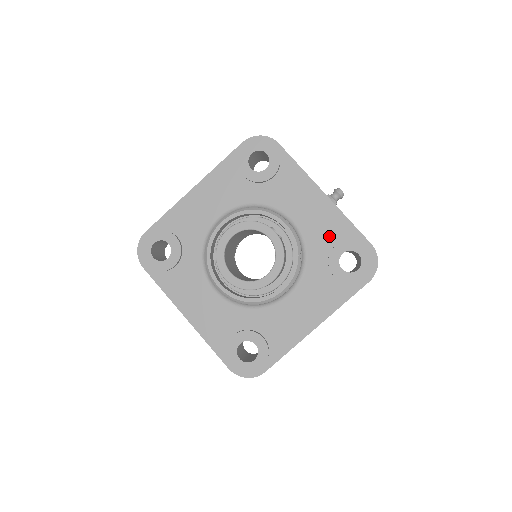
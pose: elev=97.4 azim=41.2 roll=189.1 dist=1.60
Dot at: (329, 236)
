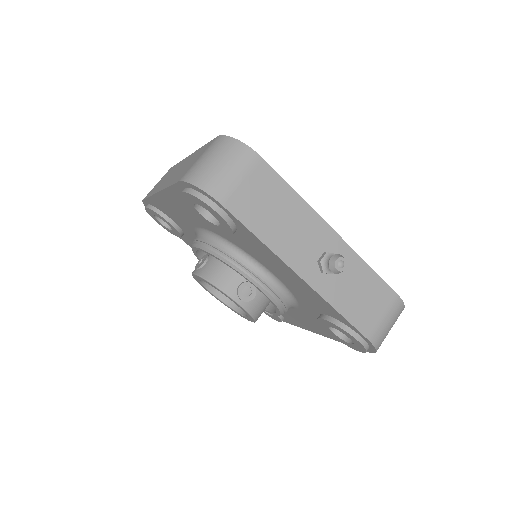
Dot at: (316, 306)
